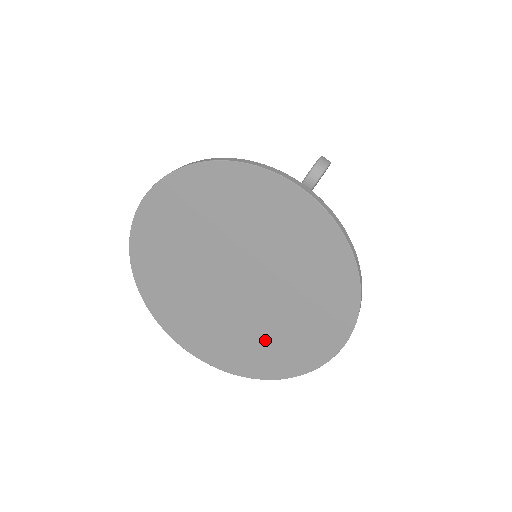
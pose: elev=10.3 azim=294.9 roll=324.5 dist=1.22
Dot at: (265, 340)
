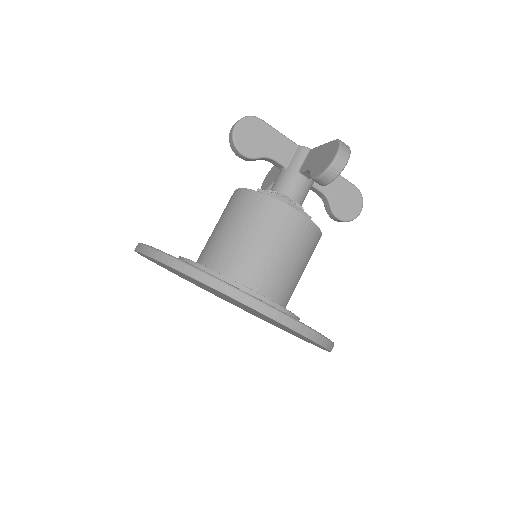
Dot at: occluded
